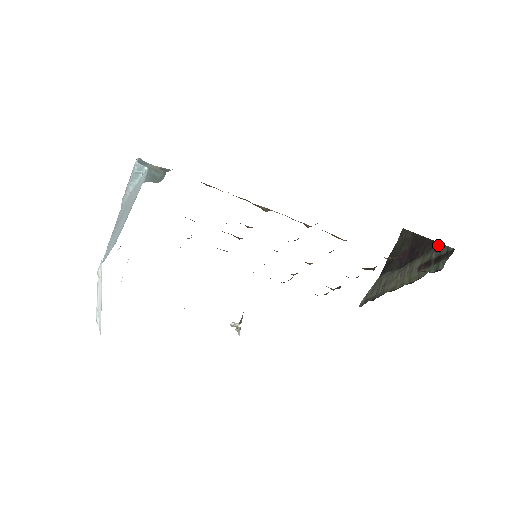
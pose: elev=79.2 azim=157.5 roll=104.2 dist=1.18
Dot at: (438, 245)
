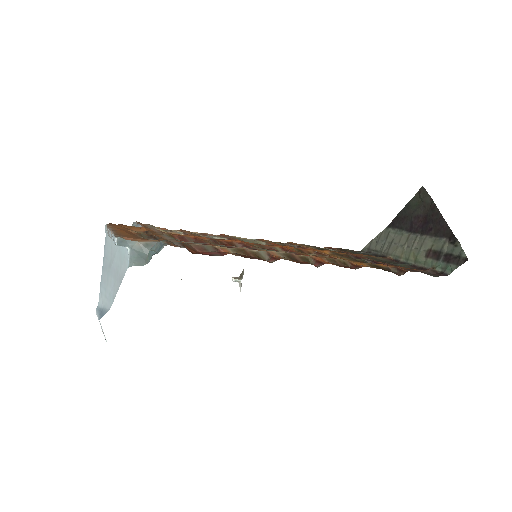
Dot at: (453, 238)
